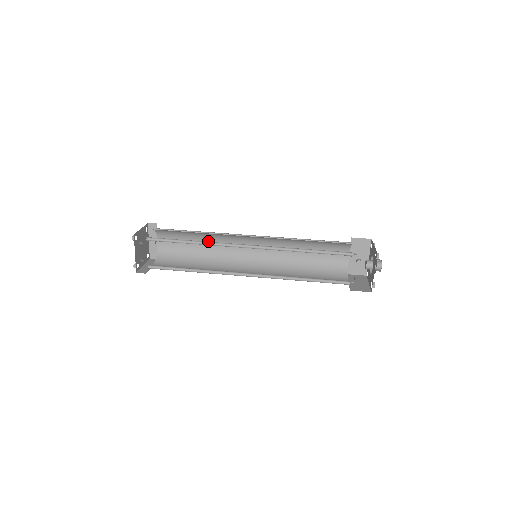
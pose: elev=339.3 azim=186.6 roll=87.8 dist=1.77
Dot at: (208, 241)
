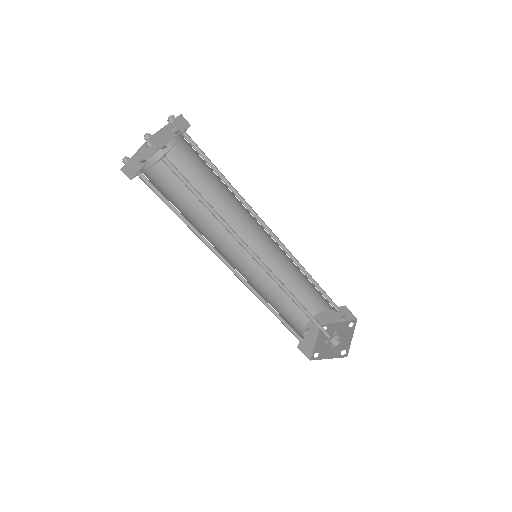
Dot at: (200, 211)
